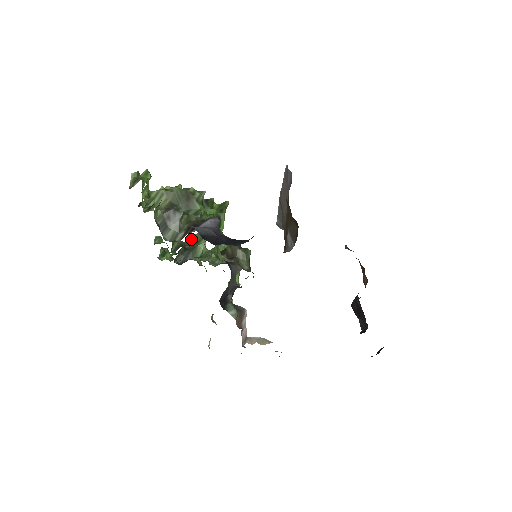
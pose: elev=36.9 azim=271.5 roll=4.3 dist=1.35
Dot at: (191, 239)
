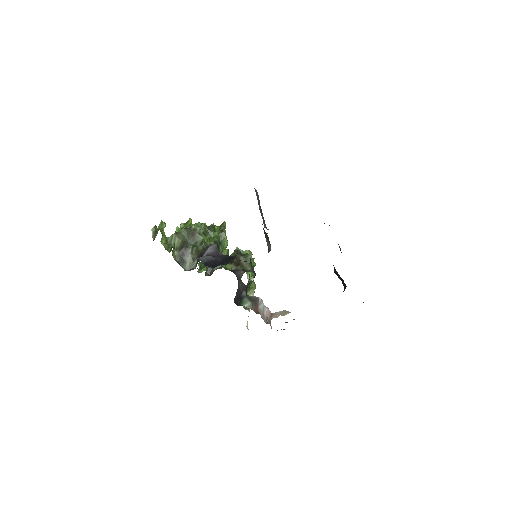
Dot at: occluded
